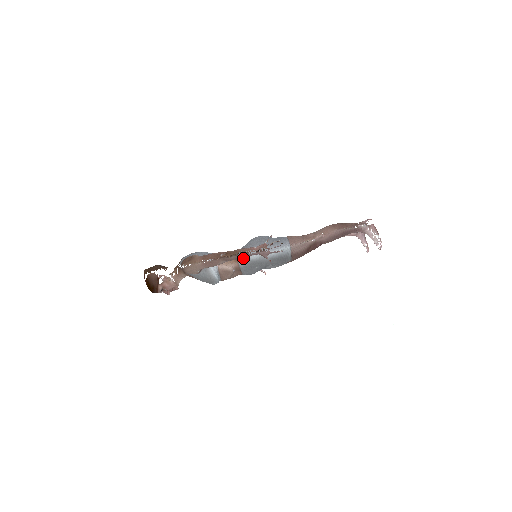
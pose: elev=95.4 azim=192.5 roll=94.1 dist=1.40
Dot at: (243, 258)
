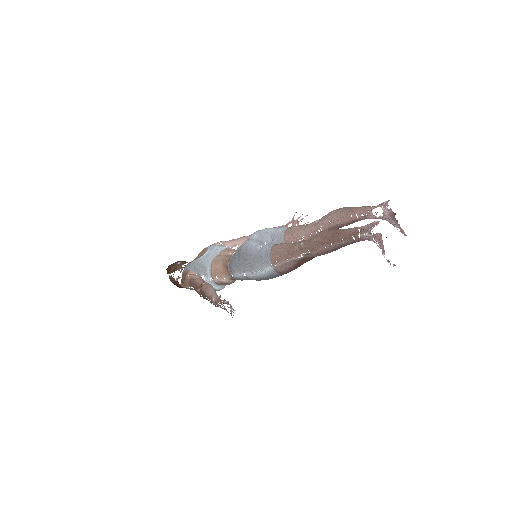
Dot at: (232, 274)
